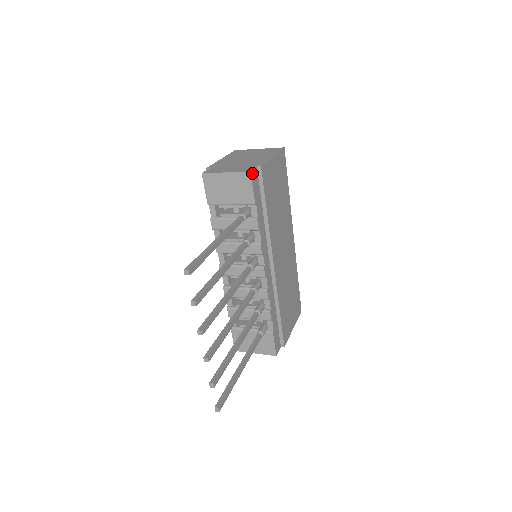
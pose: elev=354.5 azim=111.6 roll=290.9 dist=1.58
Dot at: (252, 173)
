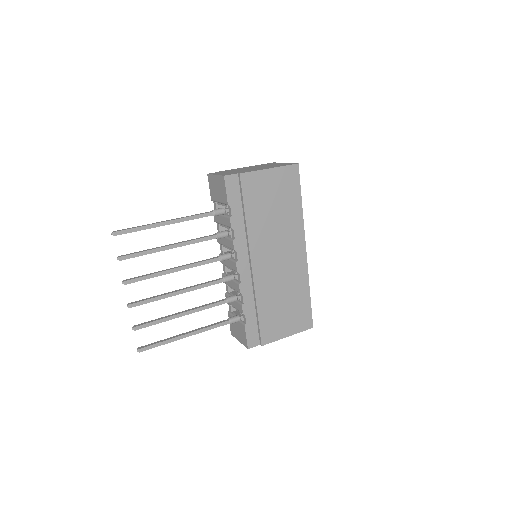
Dot at: (227, 178)
